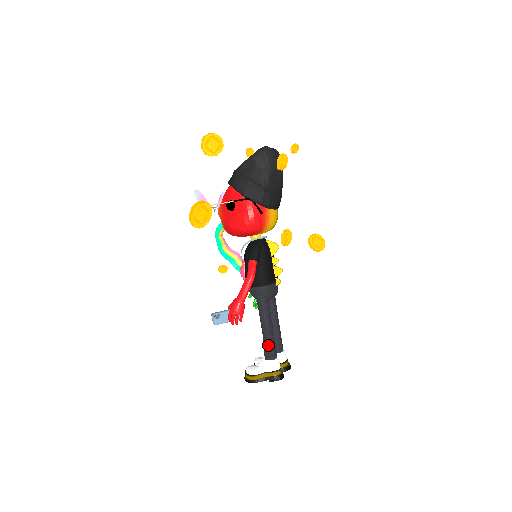
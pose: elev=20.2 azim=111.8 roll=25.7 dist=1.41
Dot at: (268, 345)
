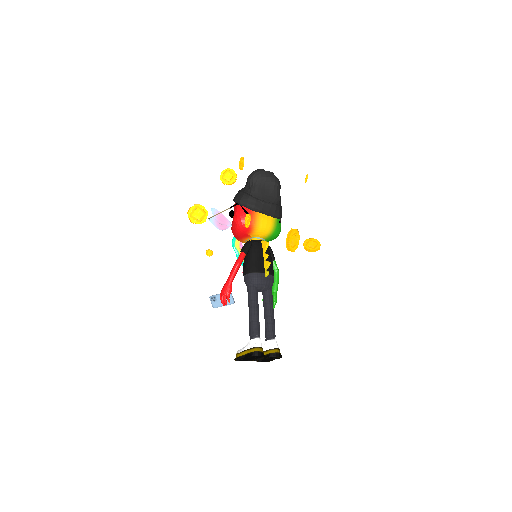
Dot at: (251, 325)
